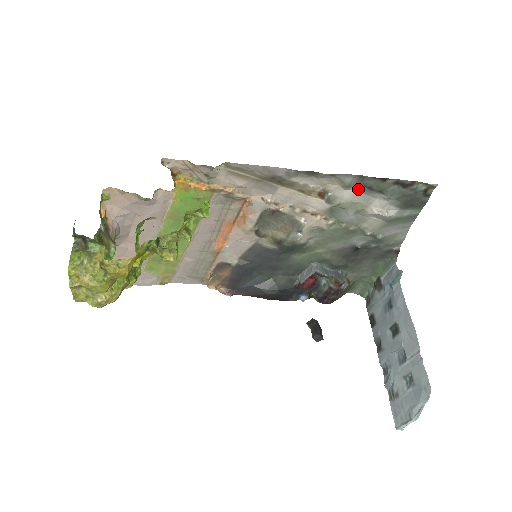
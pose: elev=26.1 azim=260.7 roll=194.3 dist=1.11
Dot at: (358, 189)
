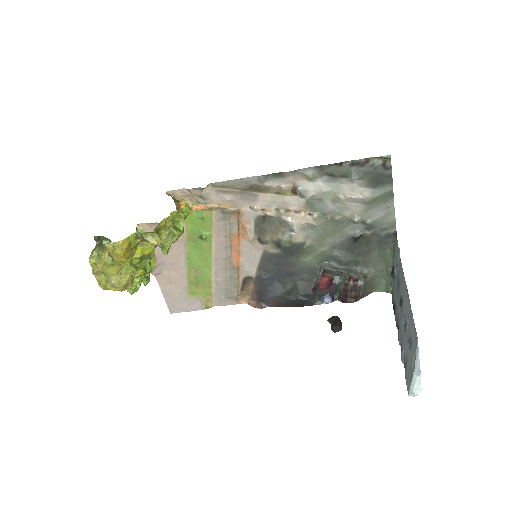
Dot at: (323, 179)
